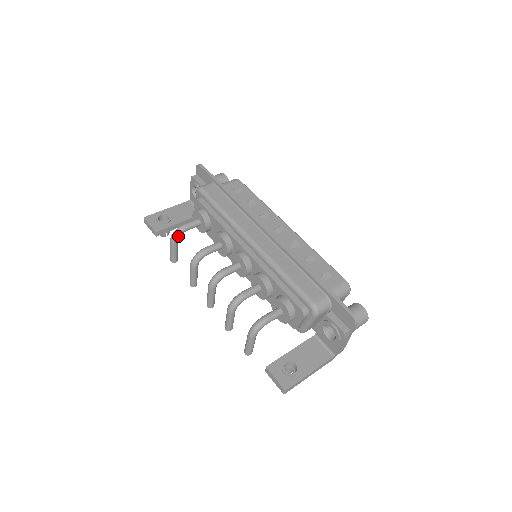
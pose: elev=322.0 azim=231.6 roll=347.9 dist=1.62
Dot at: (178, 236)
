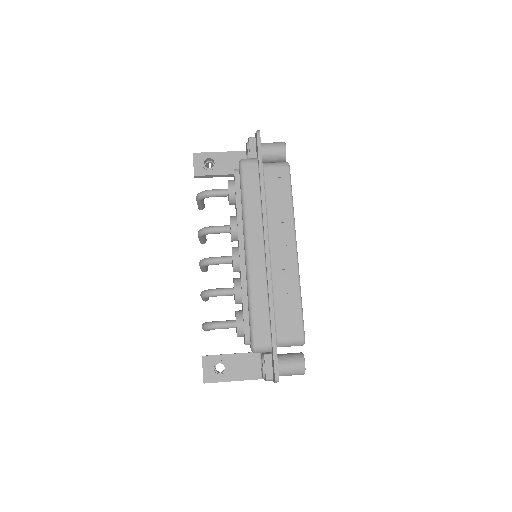
Dot at: (202, 198)
